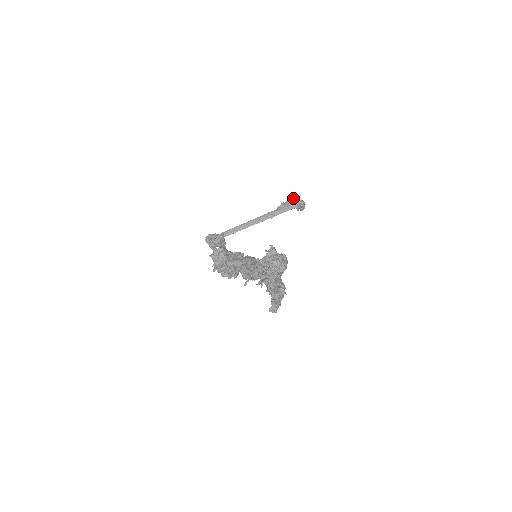
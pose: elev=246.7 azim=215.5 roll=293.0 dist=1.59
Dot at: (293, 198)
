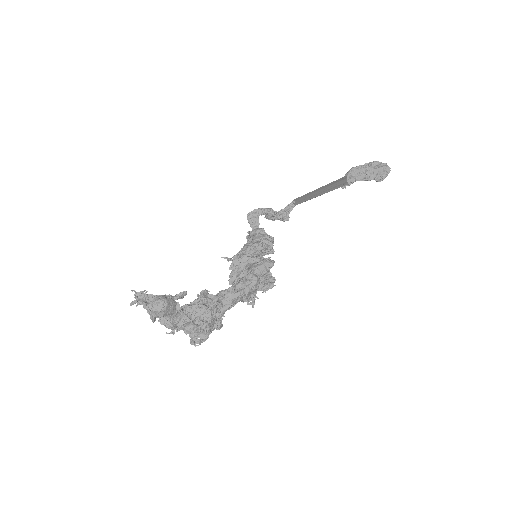
Dot at: (350, 169)
